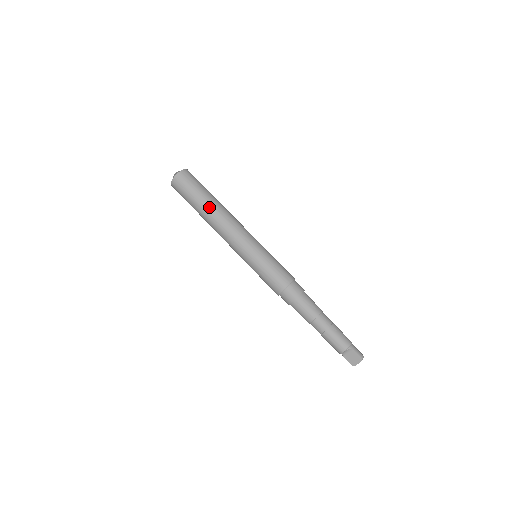
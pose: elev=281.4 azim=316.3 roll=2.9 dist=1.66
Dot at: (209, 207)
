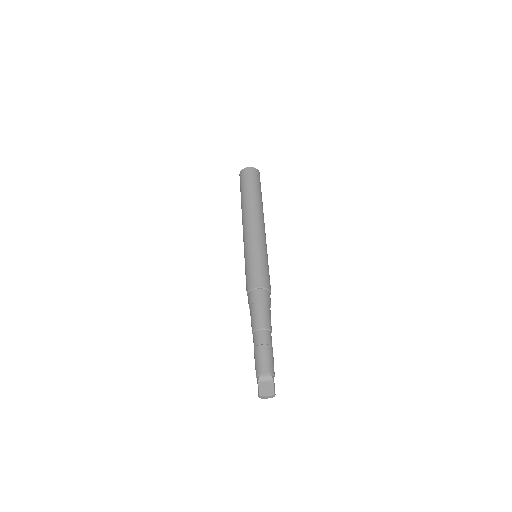
Dot at: (257, 199)
